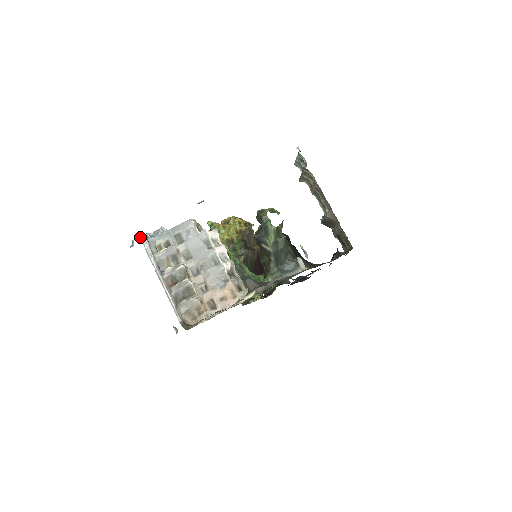
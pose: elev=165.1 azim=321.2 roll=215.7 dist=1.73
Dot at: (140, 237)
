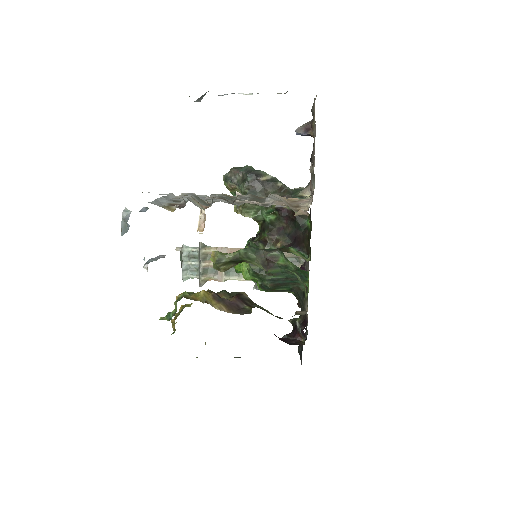
Dot at: occluded
